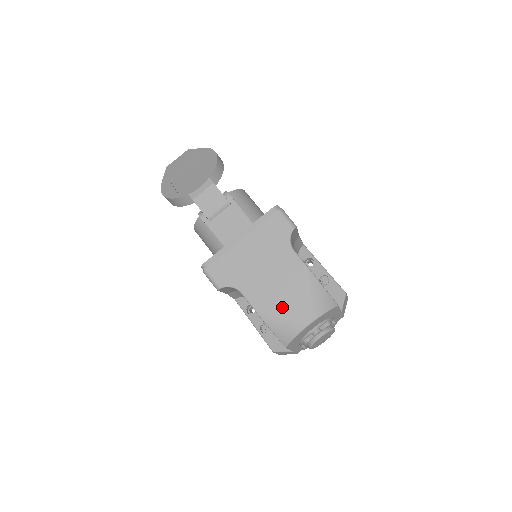
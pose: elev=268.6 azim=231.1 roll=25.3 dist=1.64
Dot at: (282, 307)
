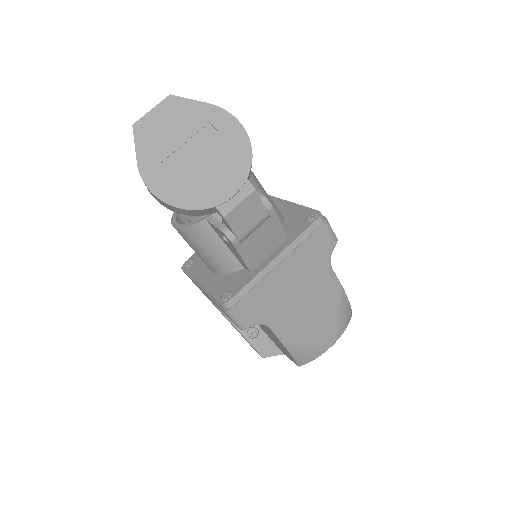
Dot at: (311, 334)
